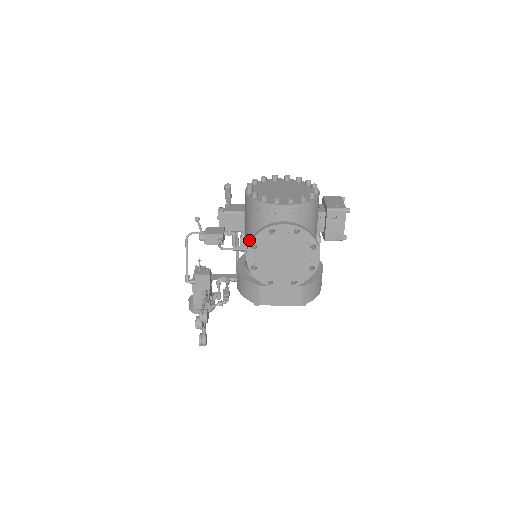
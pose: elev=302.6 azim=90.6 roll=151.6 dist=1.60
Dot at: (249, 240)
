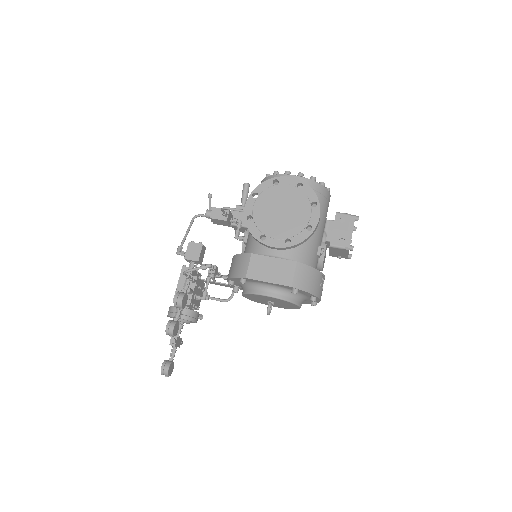
Dot at: occluded
